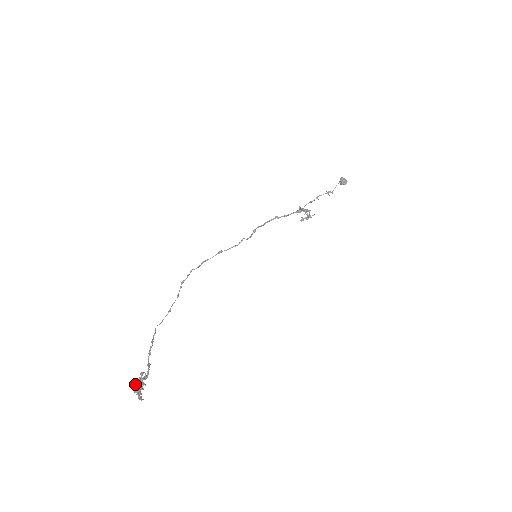
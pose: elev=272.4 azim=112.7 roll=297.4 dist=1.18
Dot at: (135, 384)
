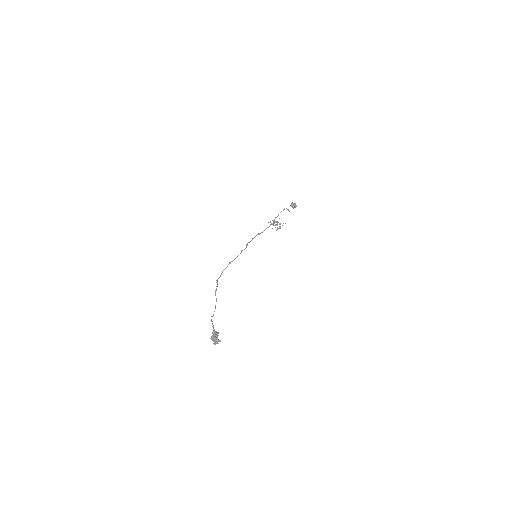
Dot at: (212, 340)
